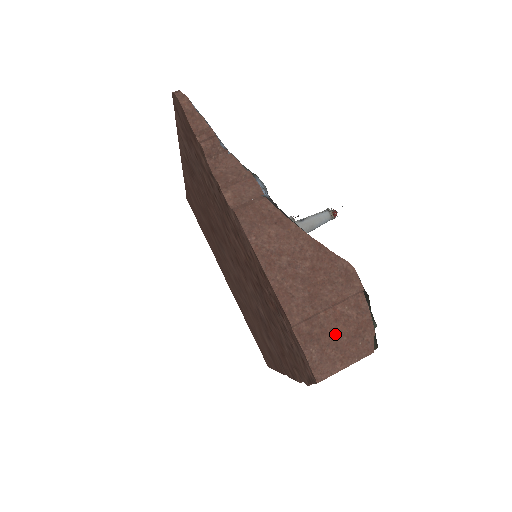
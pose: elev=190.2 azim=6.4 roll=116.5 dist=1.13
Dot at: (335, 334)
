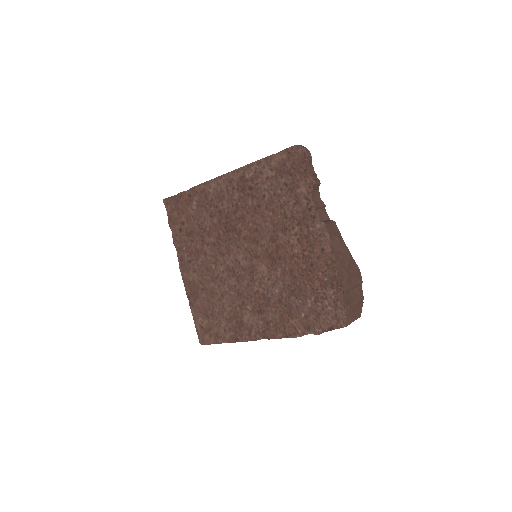
Dot at: (354, 302)
